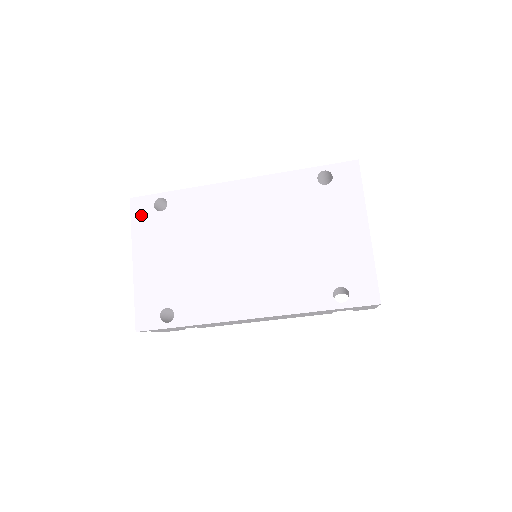
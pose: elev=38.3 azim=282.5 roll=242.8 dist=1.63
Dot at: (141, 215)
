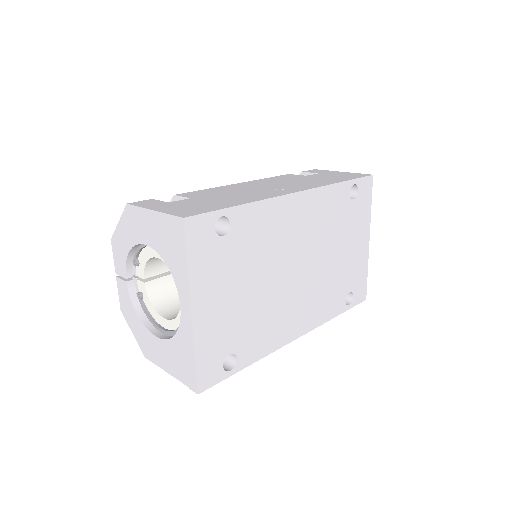
Dot at: (200, 243)
